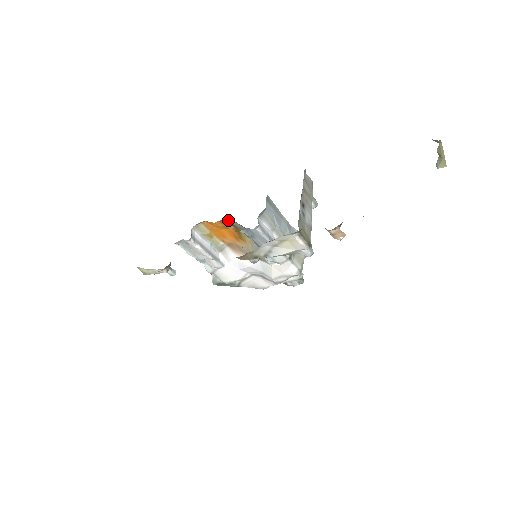
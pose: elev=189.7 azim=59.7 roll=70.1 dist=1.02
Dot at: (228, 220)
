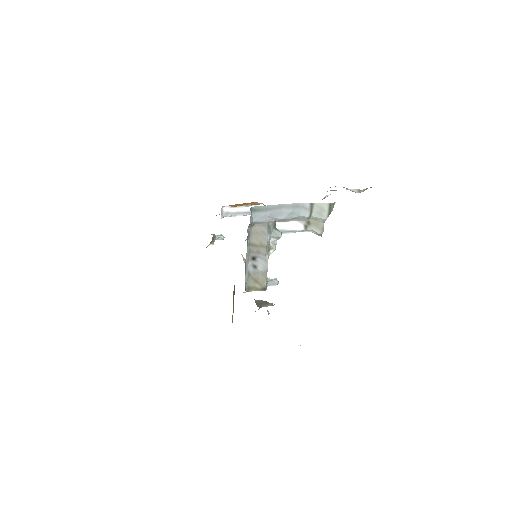
Dot at: occluded
